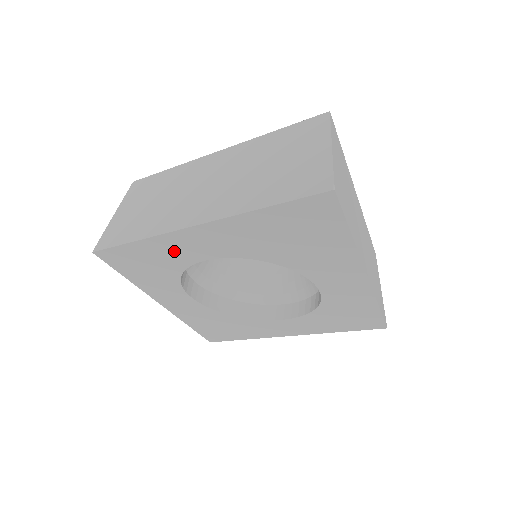
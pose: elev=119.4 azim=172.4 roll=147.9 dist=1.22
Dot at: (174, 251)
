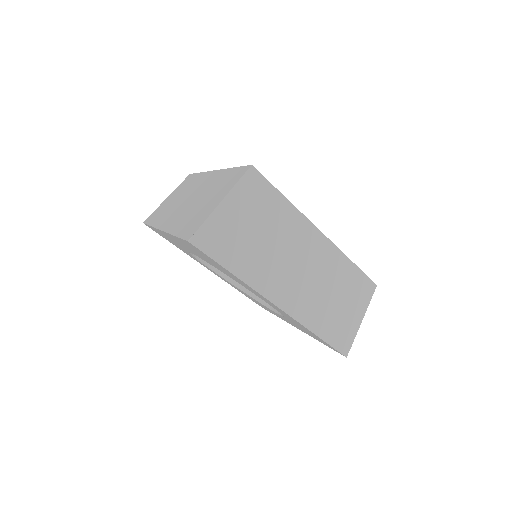
Dot at: occluded
